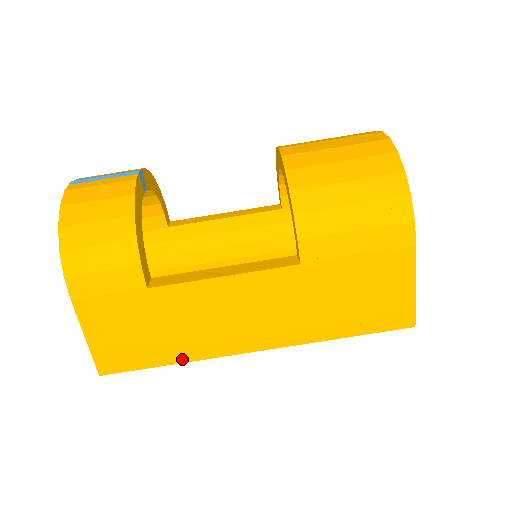
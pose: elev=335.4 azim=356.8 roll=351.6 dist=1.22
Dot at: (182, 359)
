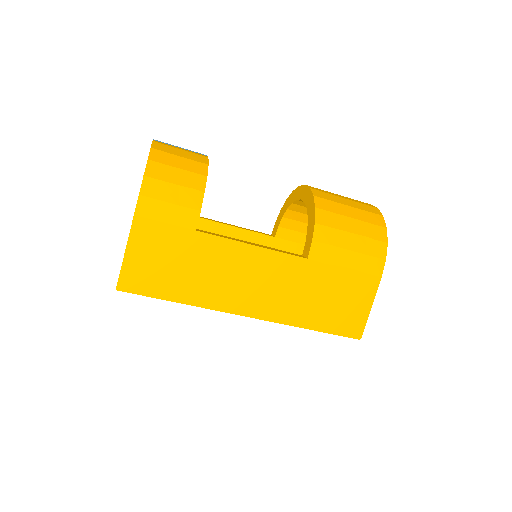
Dot at: (190, 301)
